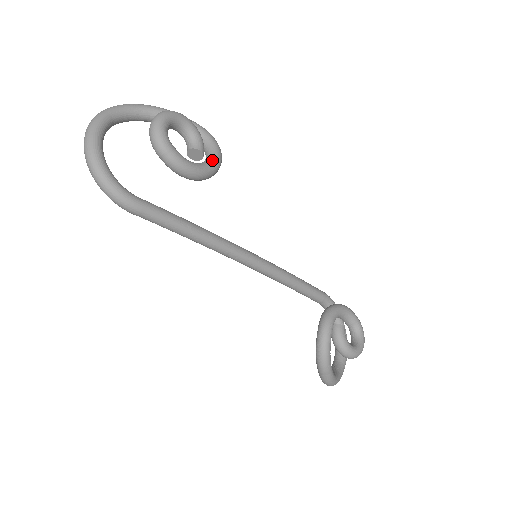
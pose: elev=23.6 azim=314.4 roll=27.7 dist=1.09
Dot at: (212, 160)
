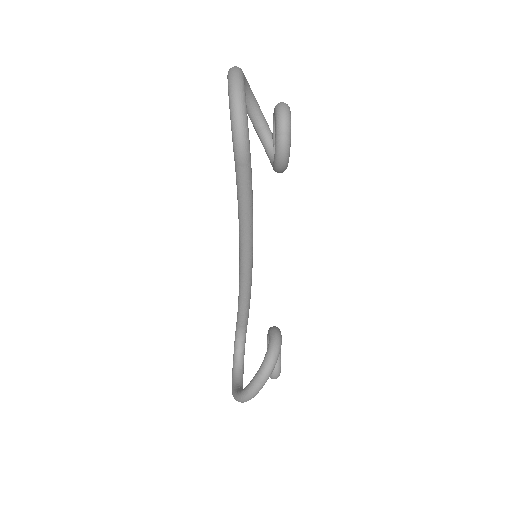
Dot at: occluded
